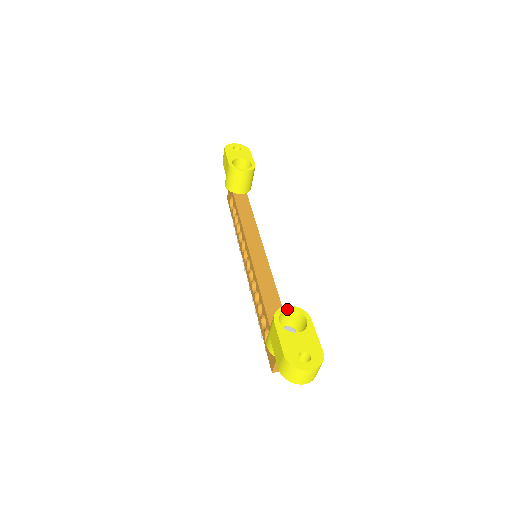
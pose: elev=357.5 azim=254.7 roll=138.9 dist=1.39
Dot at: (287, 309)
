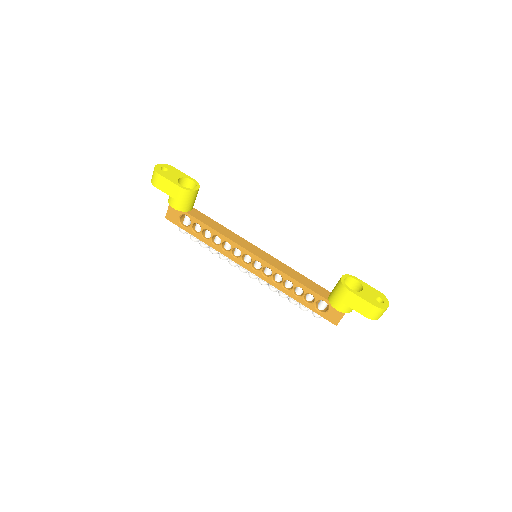
Dot at: (344, 279)
